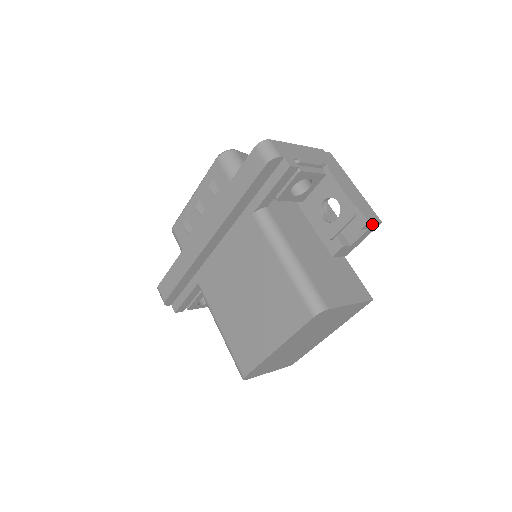
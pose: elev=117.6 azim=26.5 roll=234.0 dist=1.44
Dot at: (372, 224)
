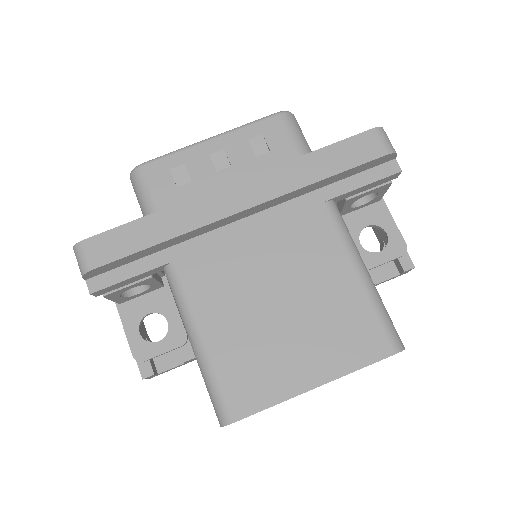
Dot at: (408, 271)
